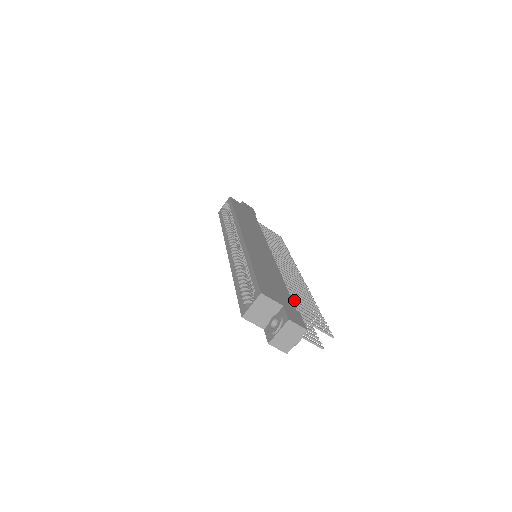
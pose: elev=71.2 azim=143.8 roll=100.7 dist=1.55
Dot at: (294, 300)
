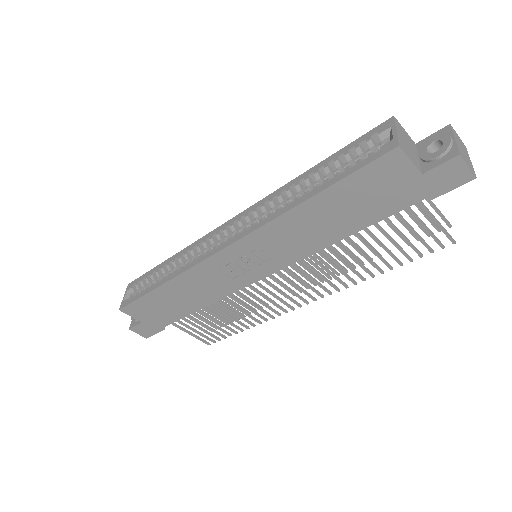
Dot at: occluded
